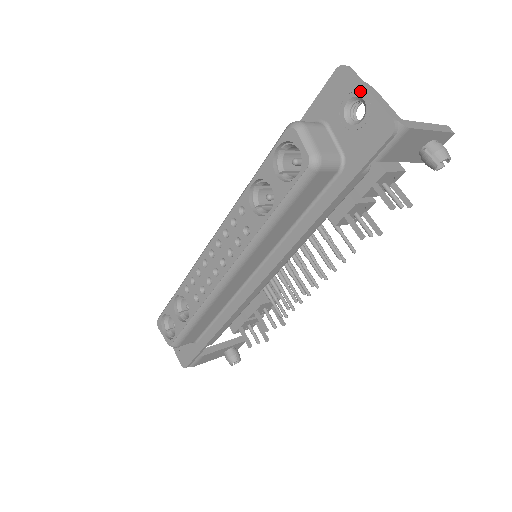
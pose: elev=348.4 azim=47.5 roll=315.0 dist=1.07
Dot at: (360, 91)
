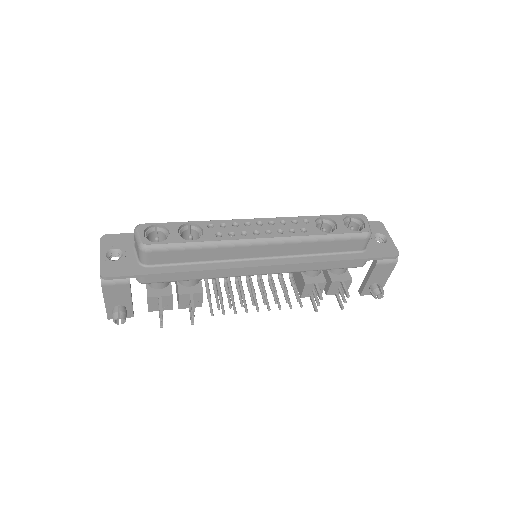
Dot at: (386, 234)
